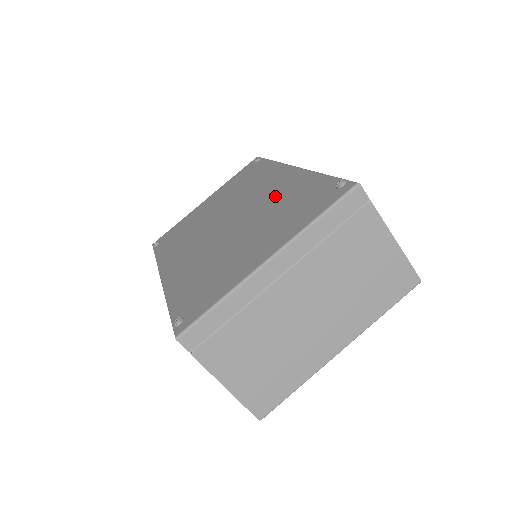
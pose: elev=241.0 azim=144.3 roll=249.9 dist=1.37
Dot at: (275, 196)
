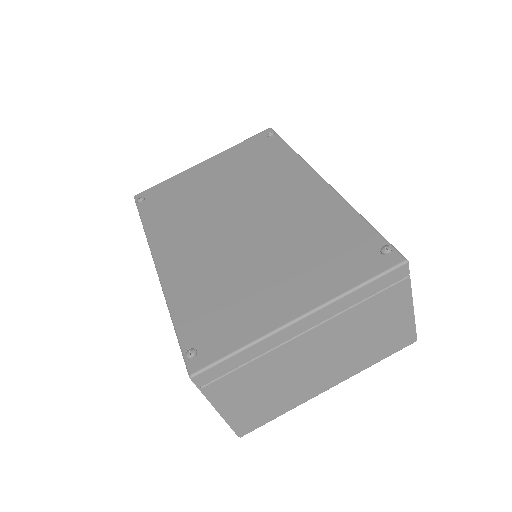
Dot at: (302, 216)
